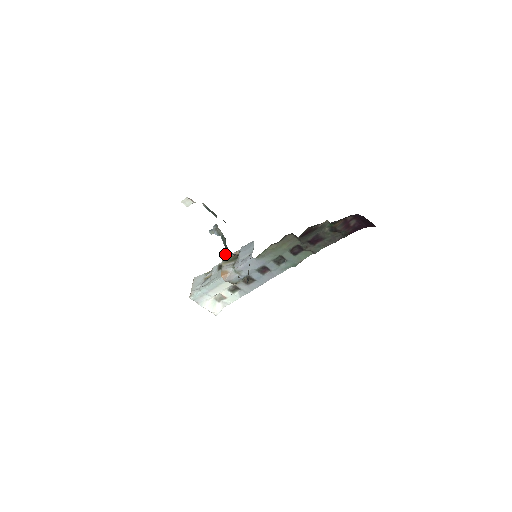
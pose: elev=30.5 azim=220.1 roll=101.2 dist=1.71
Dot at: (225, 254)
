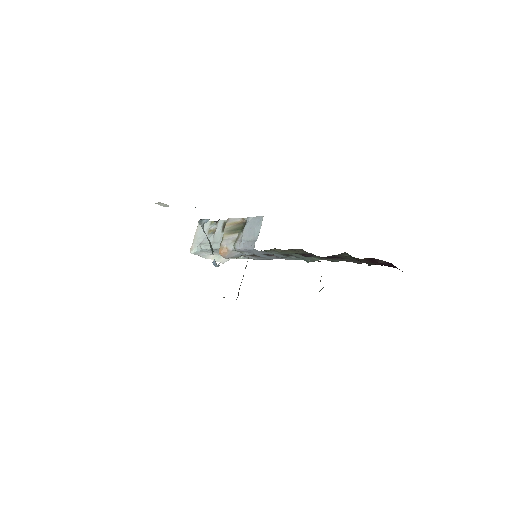
Dot at: (213, 264)
